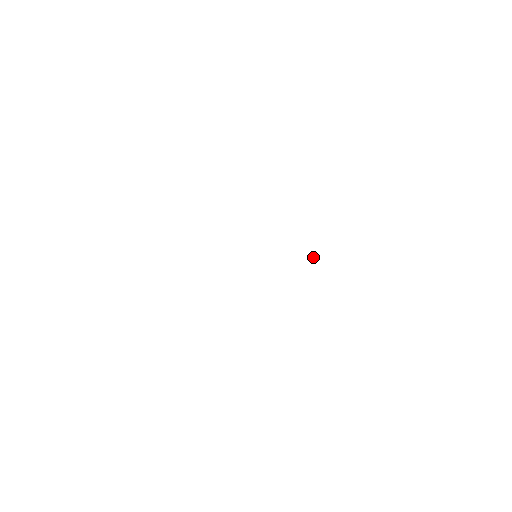
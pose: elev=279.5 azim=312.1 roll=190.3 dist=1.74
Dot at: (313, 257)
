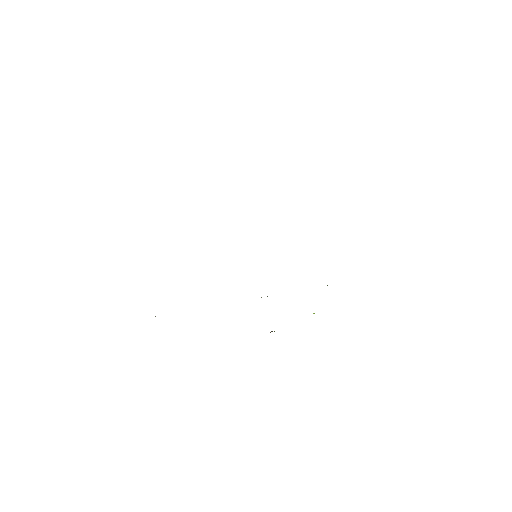
Dot at: occluded
